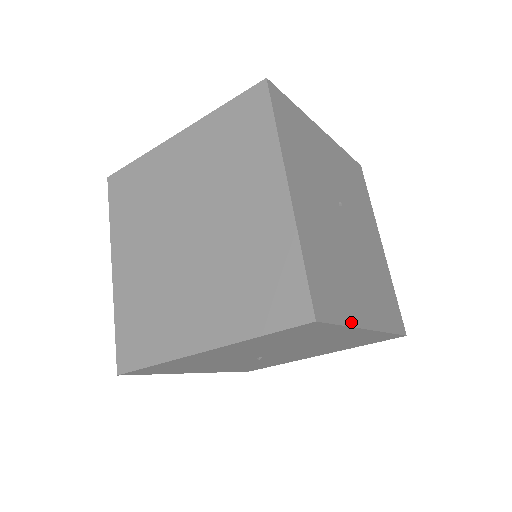
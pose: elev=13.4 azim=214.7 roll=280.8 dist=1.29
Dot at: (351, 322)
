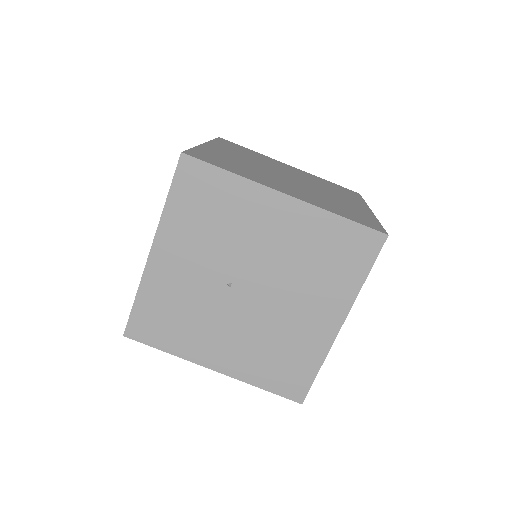
Dot at: (359, 290)
